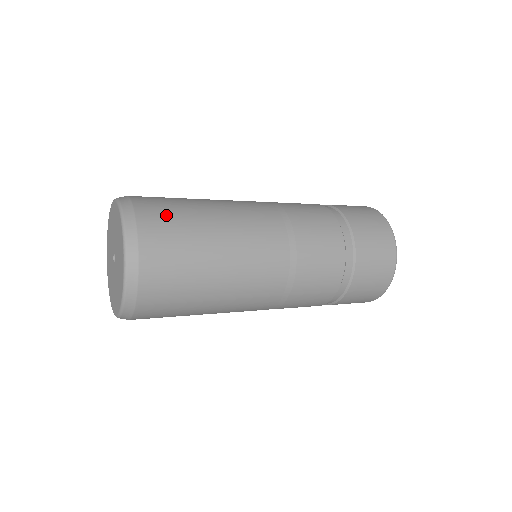
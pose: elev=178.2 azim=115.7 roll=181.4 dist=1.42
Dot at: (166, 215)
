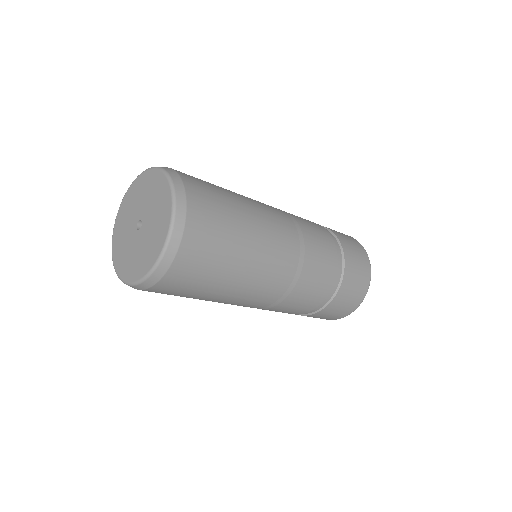
Dot at: occluded
